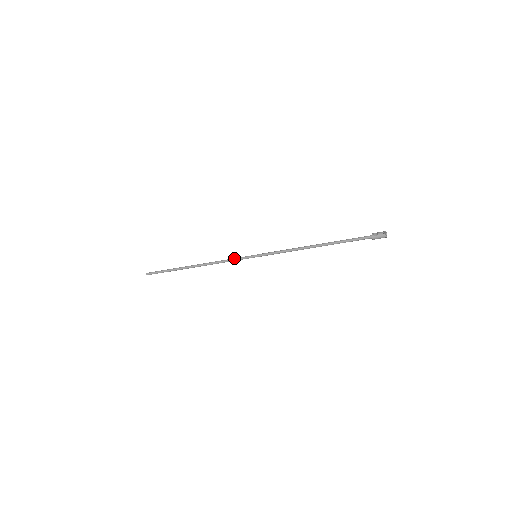
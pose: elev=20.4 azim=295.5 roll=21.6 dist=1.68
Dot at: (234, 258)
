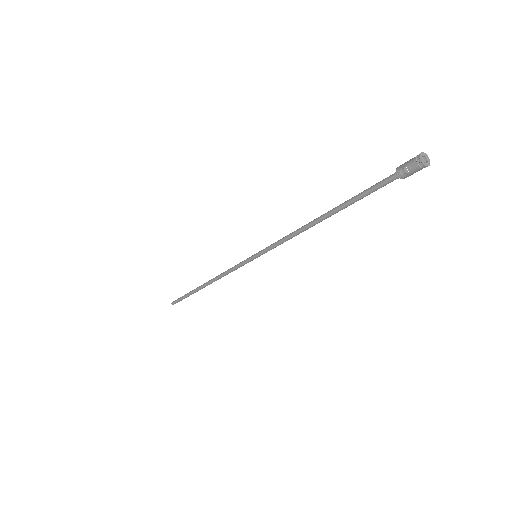
Dot at: (234, 267)
